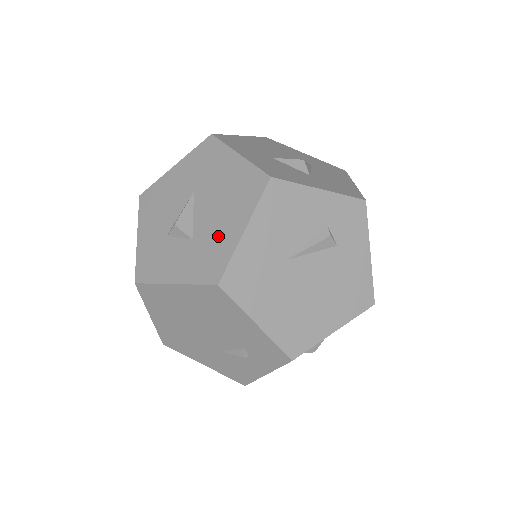
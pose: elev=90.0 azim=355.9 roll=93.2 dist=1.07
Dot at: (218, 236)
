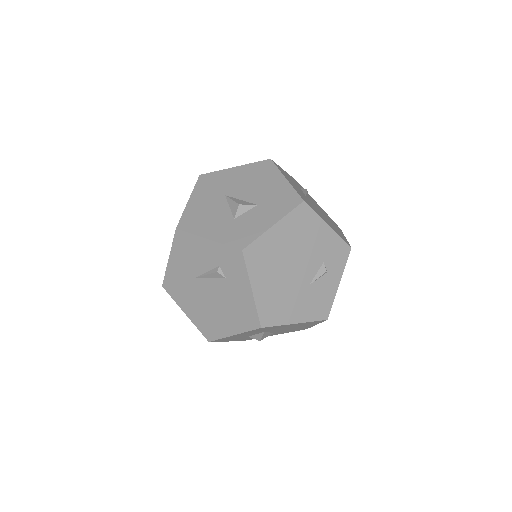
Dot at: (273, 191)
